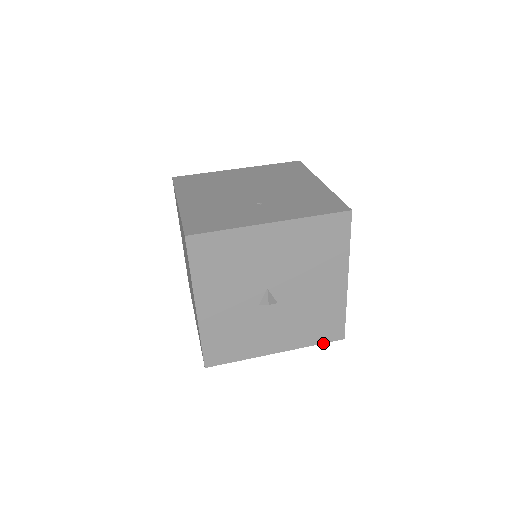
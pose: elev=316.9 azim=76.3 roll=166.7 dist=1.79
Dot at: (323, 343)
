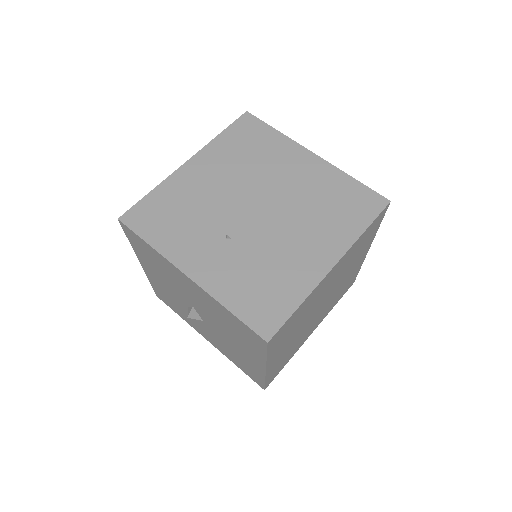
Dot at: (246, 373)
